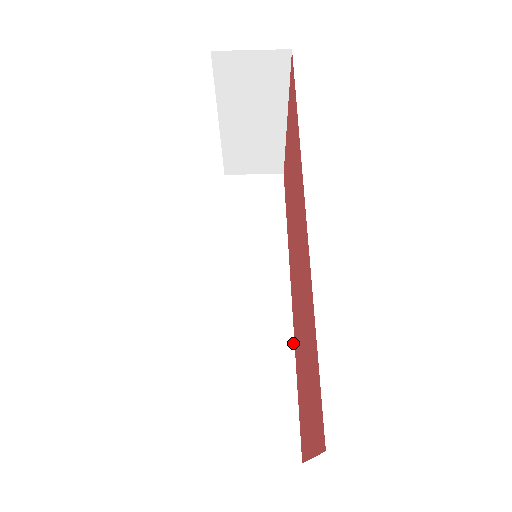
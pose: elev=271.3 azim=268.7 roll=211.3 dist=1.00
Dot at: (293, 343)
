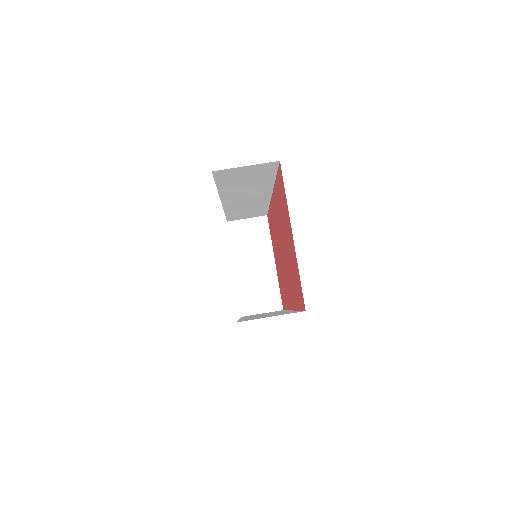
Dot at: occluded
